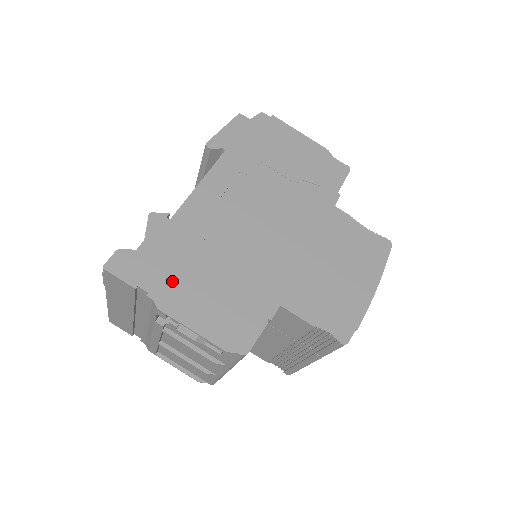
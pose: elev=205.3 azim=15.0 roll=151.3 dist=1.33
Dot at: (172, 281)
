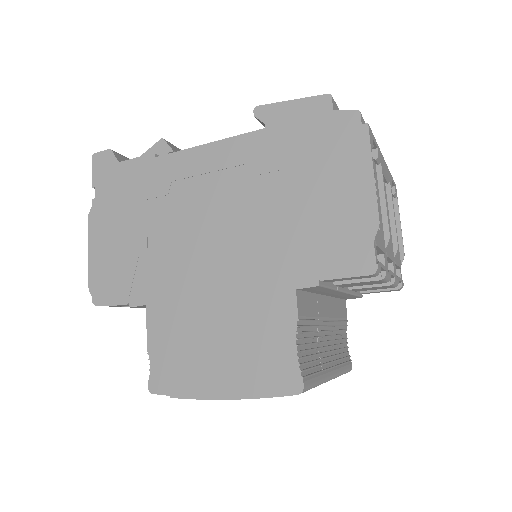
Dot at: (112, 205)
